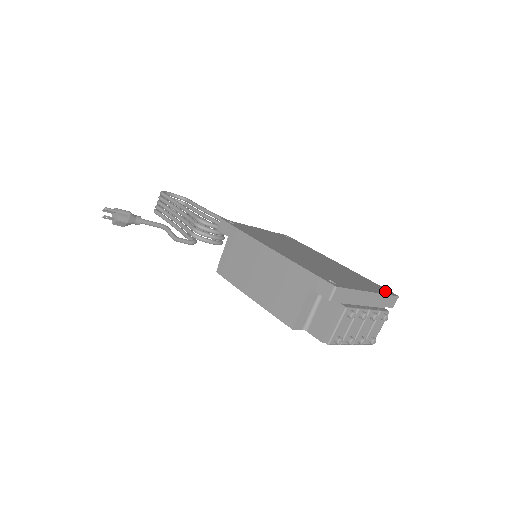
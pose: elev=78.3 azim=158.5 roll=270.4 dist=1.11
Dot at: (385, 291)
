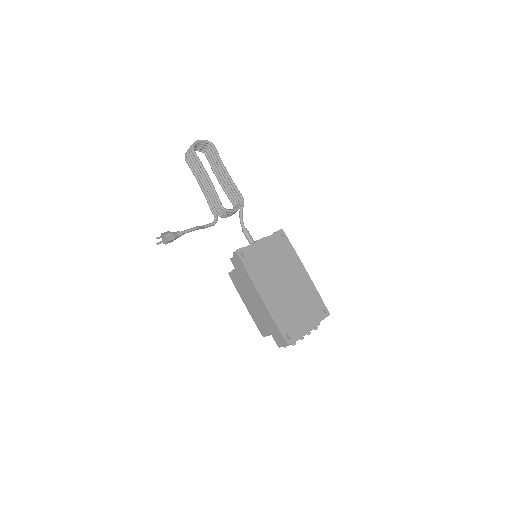
Dot at: (322, 314)
